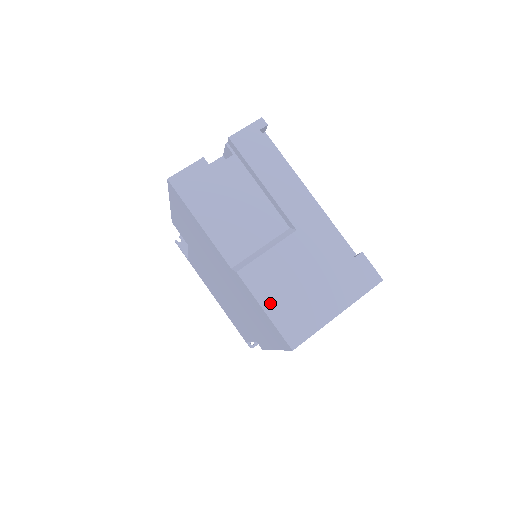
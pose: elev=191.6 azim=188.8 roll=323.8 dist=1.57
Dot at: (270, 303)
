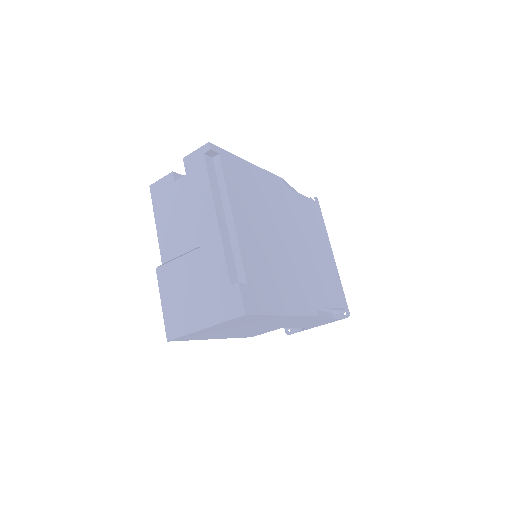
Dot at: (166, 300)
